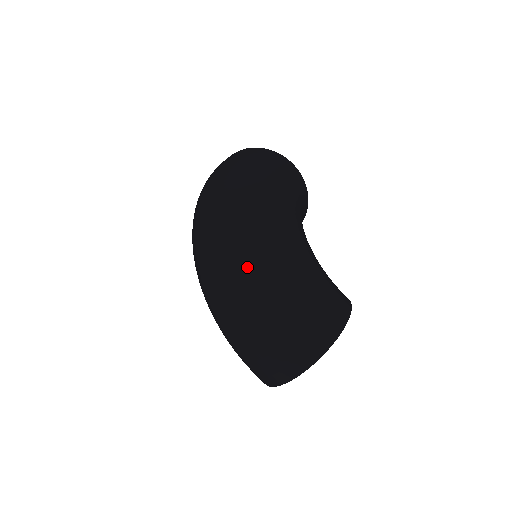
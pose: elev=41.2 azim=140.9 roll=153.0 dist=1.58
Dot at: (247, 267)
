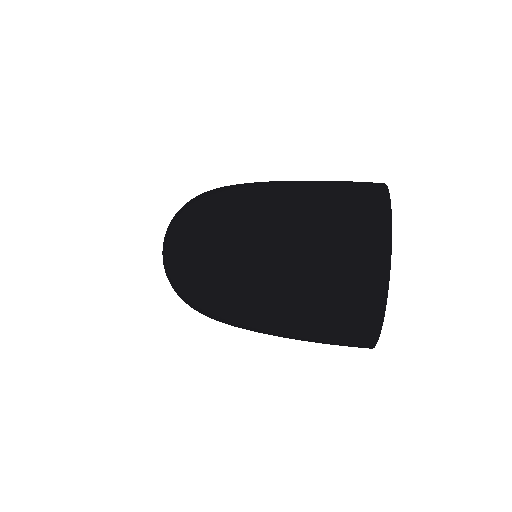
Dot at: (237, 210)
